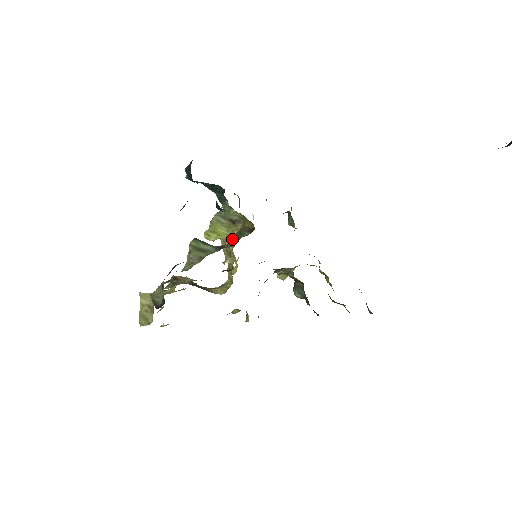
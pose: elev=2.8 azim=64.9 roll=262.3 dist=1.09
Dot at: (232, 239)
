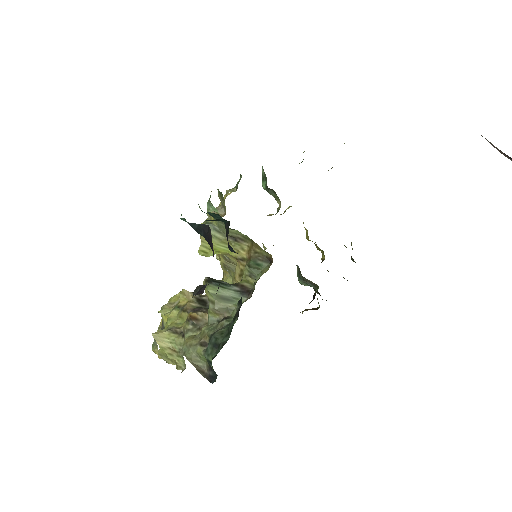
Dot at: (249, 272)
